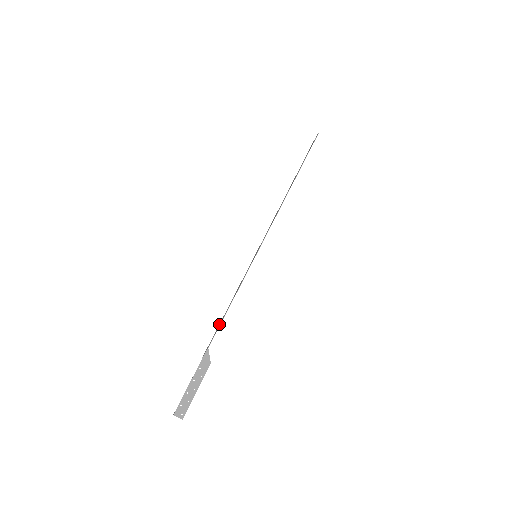
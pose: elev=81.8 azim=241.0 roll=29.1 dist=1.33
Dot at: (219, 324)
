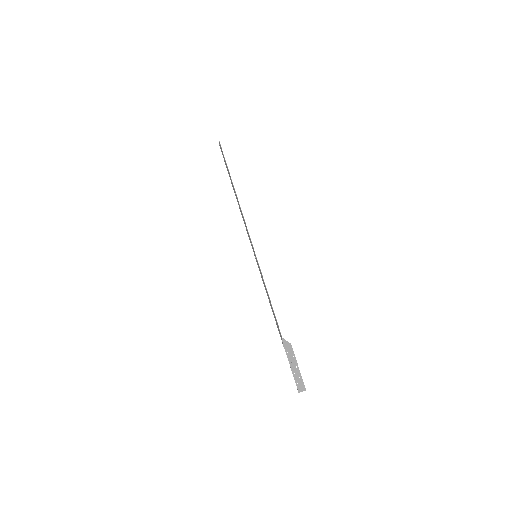
Dot at: (274, 317)
